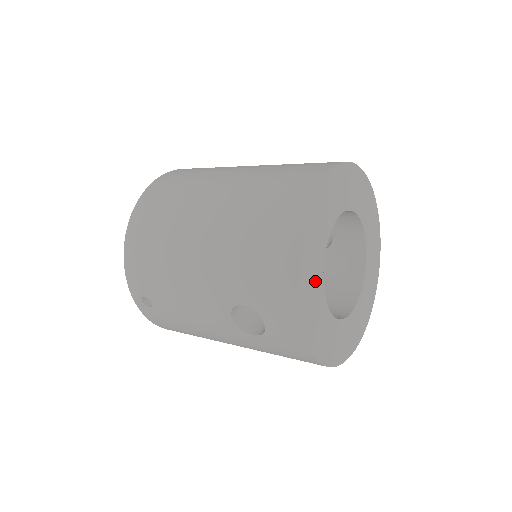
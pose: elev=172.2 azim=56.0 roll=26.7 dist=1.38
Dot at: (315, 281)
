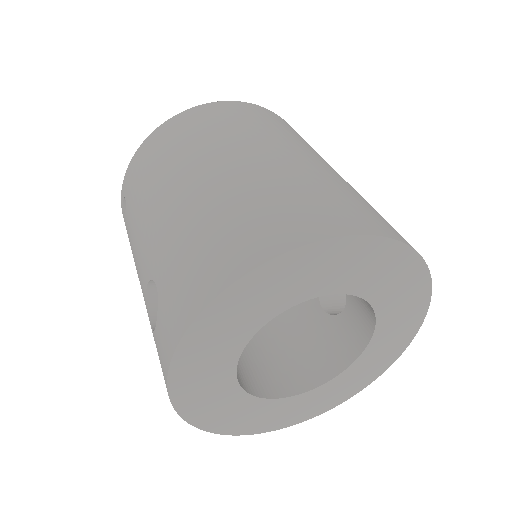
Dot at: (232, 333)
